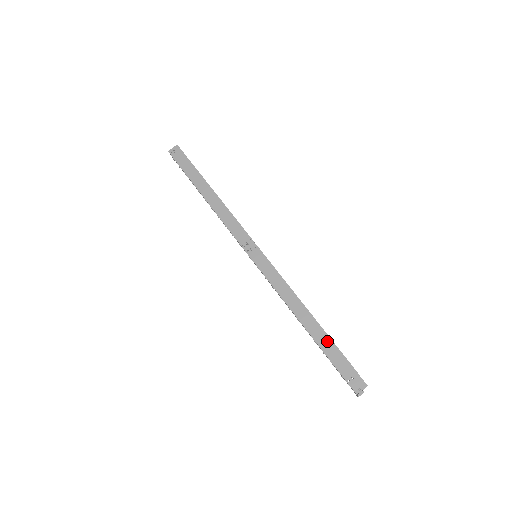
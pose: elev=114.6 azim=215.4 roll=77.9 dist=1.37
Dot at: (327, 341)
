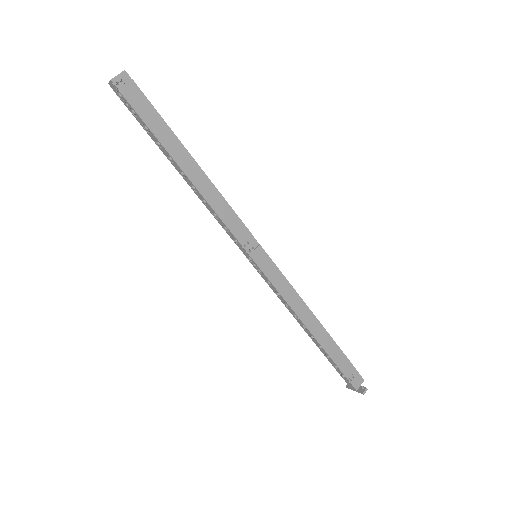
Dot at: (333, 346)
